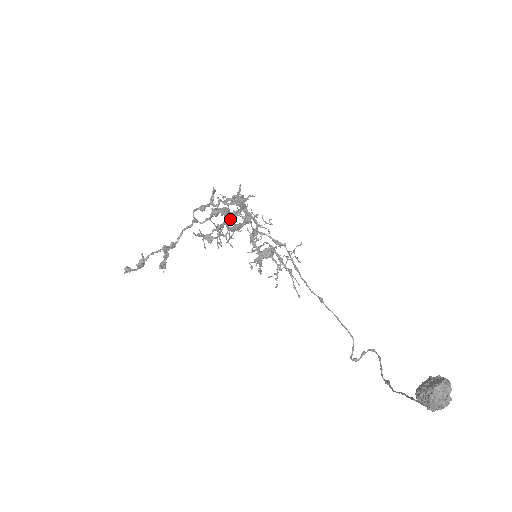
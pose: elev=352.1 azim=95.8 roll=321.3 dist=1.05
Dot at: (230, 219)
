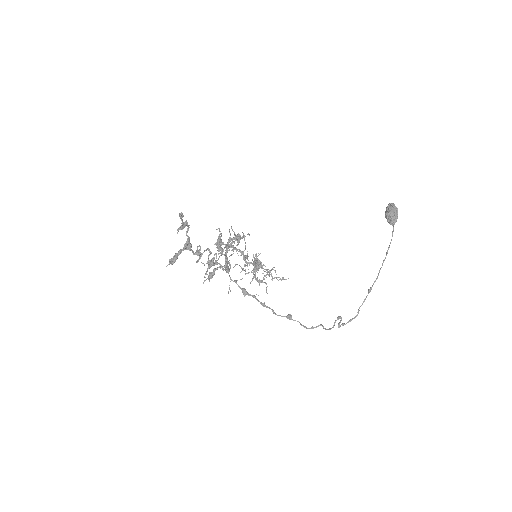
Dot at: (213, 269)
